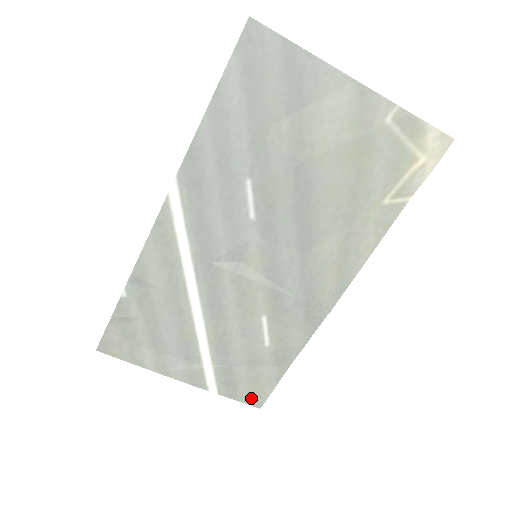
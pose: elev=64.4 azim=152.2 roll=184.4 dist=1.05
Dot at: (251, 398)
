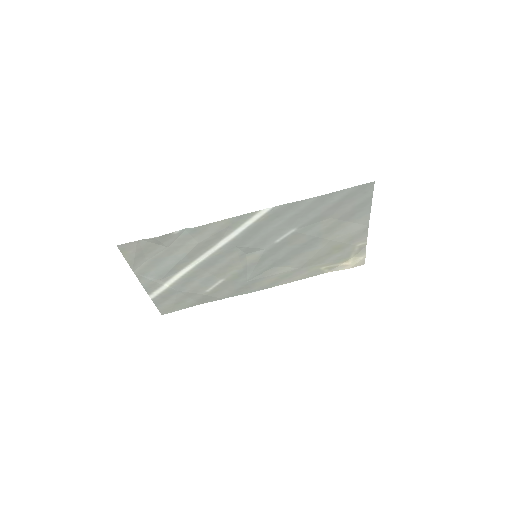
Dot at: (165, 308)
